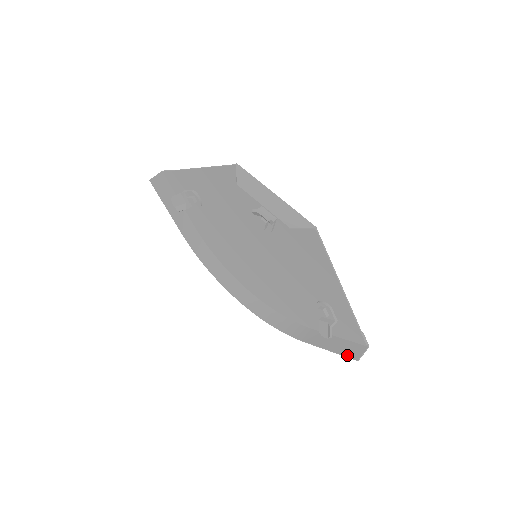
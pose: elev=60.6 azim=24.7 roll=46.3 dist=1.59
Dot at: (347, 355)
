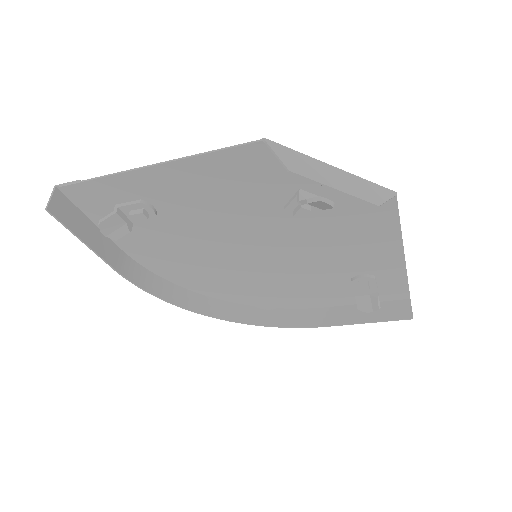
Dot at: (396, 318)
